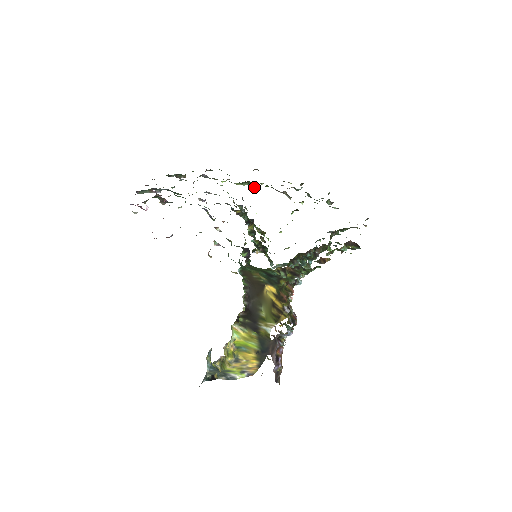
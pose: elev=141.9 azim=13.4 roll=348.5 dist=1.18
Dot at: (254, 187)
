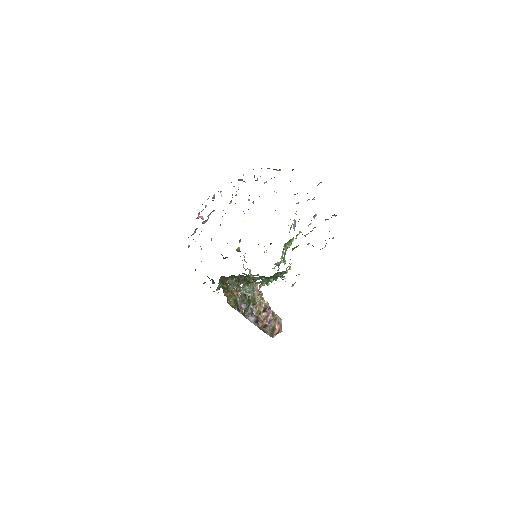
Dot at: occluded
